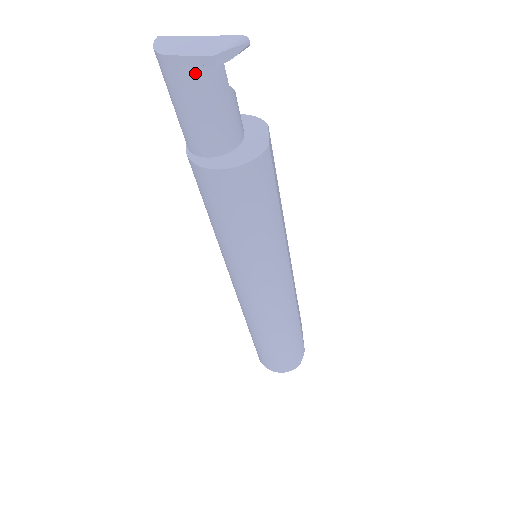
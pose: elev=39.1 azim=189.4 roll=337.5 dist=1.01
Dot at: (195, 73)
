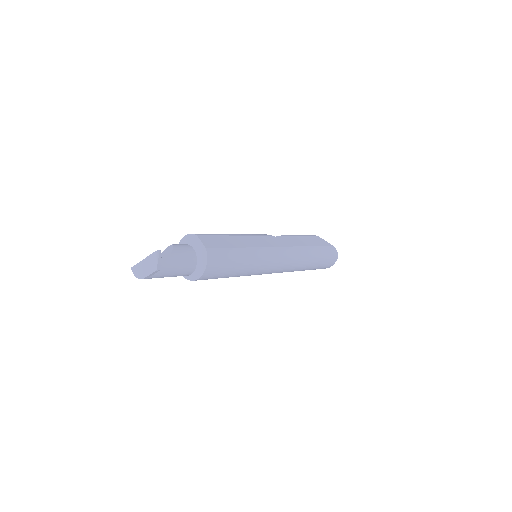
Dot at: occluded
